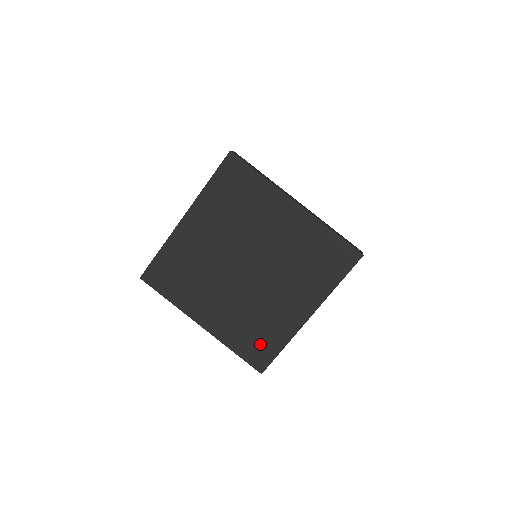
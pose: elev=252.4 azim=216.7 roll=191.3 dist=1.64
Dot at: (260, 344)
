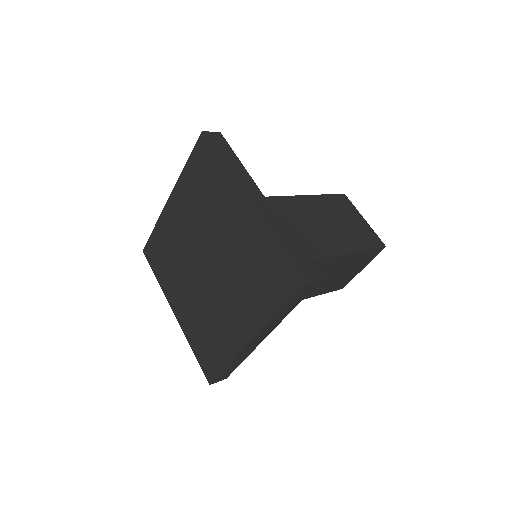
Dot at: (210, 352)
